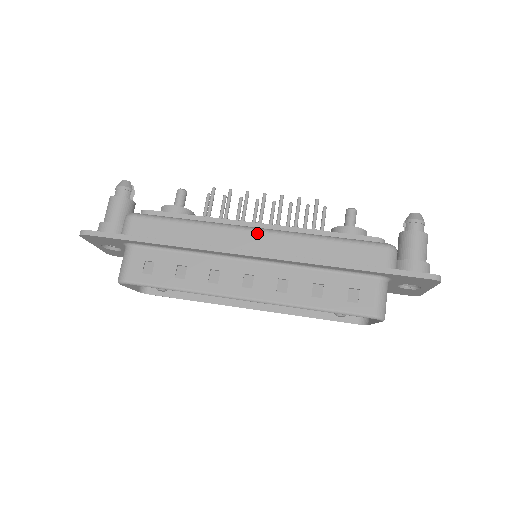
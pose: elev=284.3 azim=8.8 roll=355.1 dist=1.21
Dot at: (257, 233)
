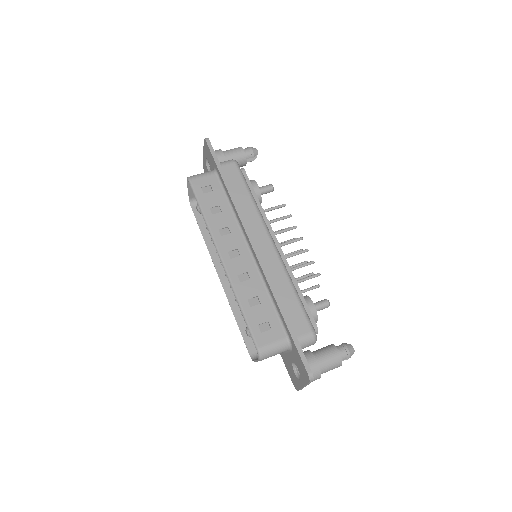
Dot at: (270, 242)
